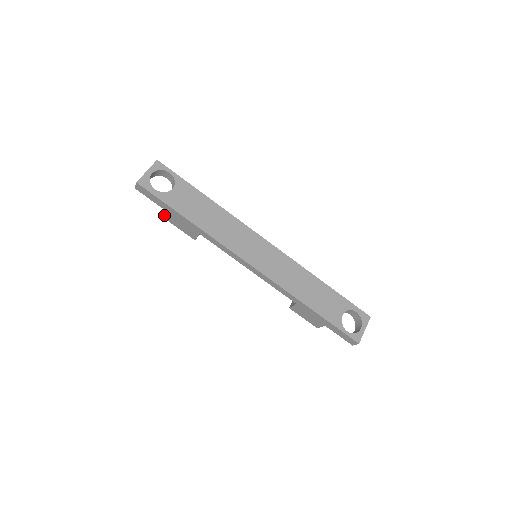
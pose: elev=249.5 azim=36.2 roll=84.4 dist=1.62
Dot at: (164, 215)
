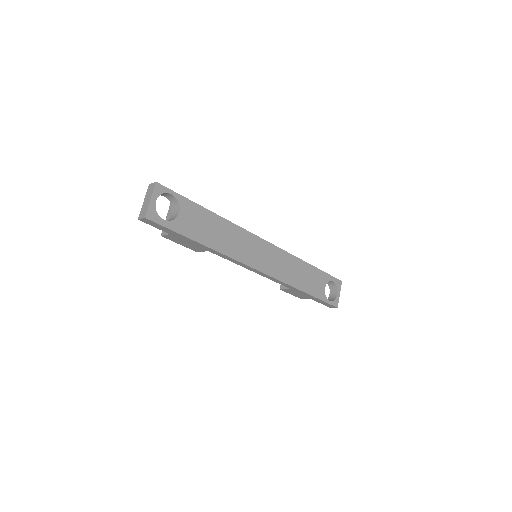
Dot at: (167, 237)
